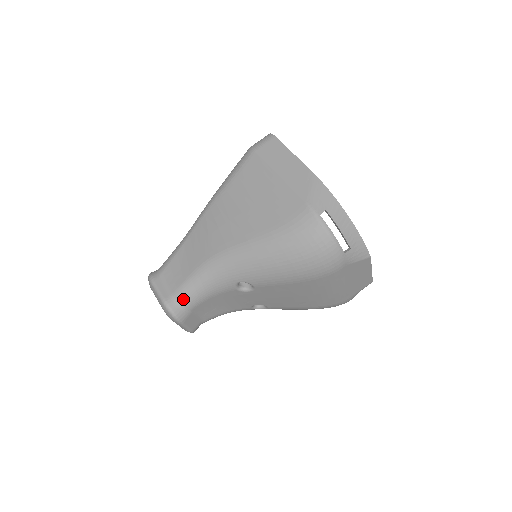
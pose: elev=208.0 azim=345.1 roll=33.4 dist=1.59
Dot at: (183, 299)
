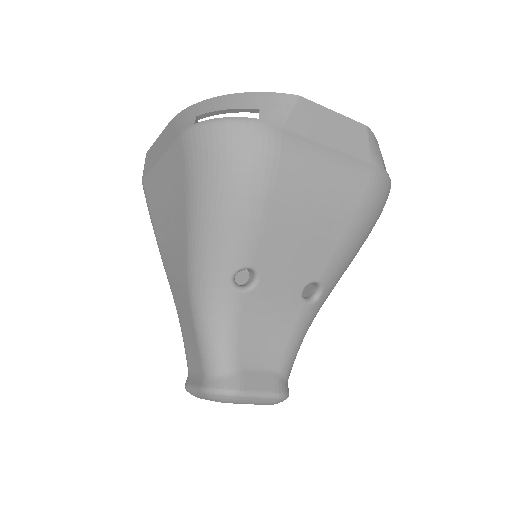
Dot at: (213, 365)
